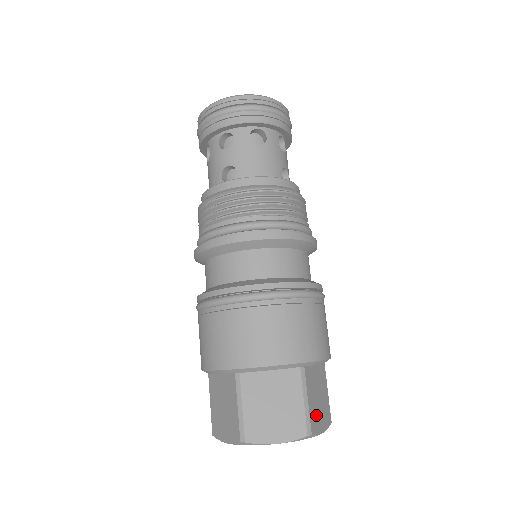
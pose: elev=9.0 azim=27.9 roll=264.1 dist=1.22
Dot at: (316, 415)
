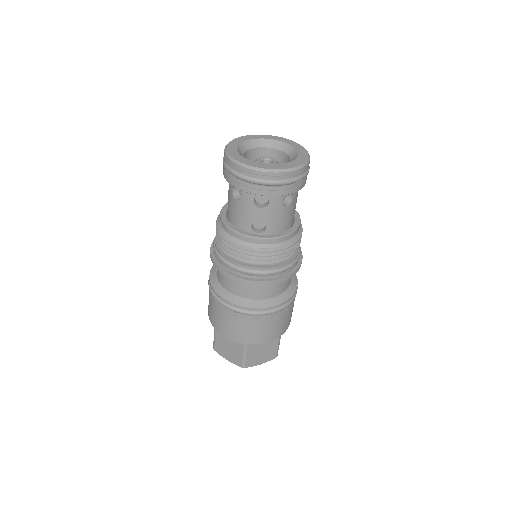
Dot at: occluded
